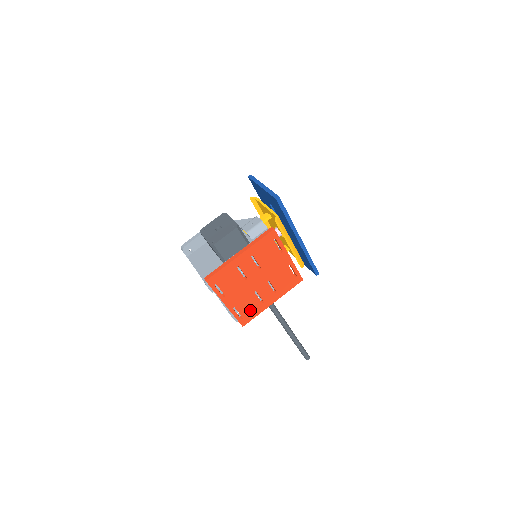
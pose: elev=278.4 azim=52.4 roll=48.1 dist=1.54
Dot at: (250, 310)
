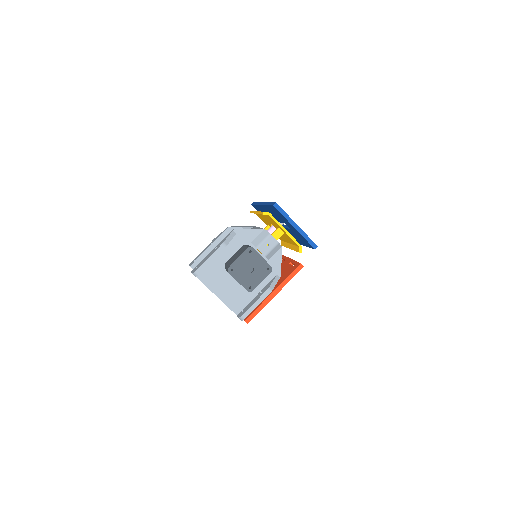
Dot at: occluded
